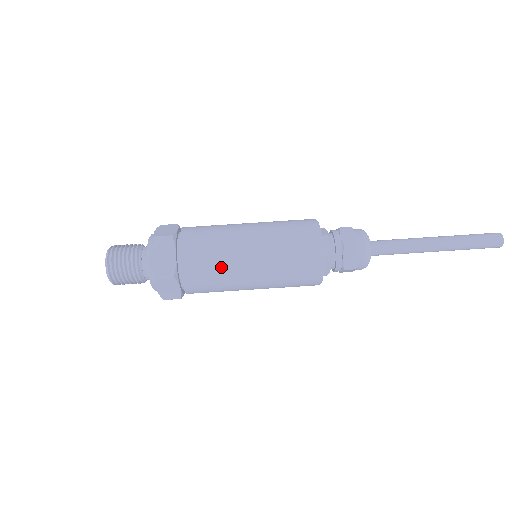
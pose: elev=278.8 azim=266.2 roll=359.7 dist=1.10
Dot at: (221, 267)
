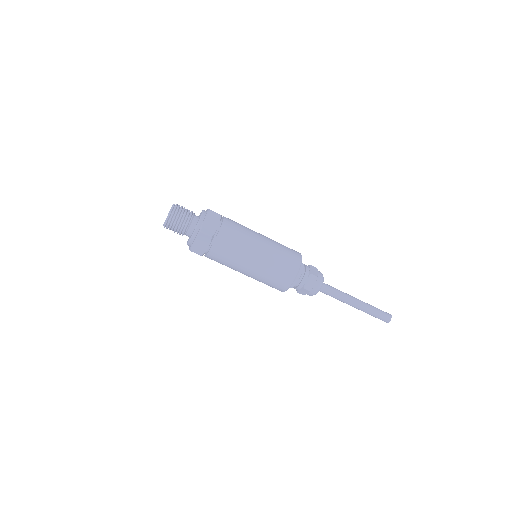
Dot at: (230, 264)
